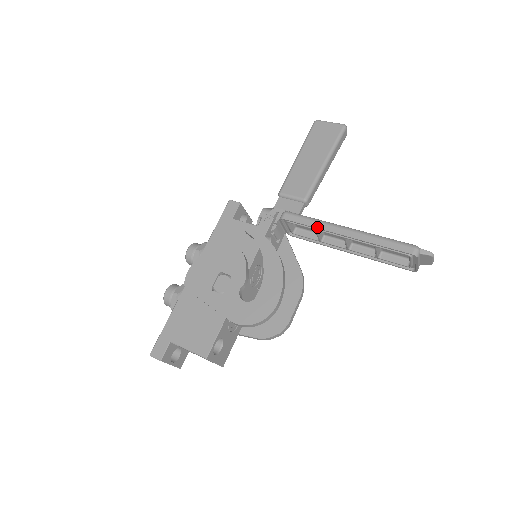
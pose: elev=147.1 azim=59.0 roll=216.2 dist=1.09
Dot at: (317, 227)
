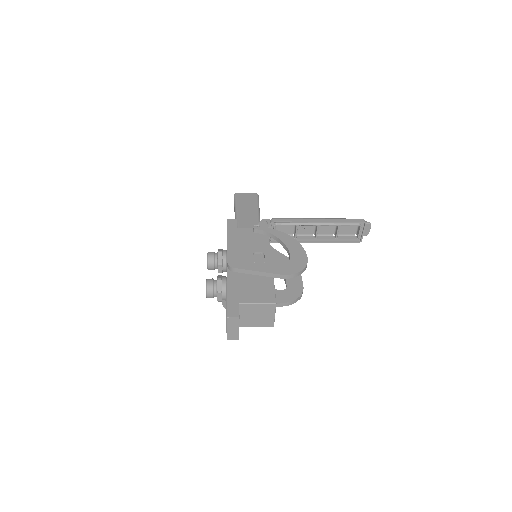
Dot at: (300, 221)
